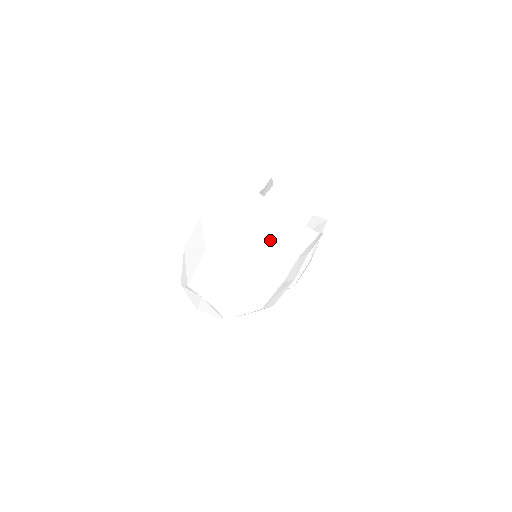
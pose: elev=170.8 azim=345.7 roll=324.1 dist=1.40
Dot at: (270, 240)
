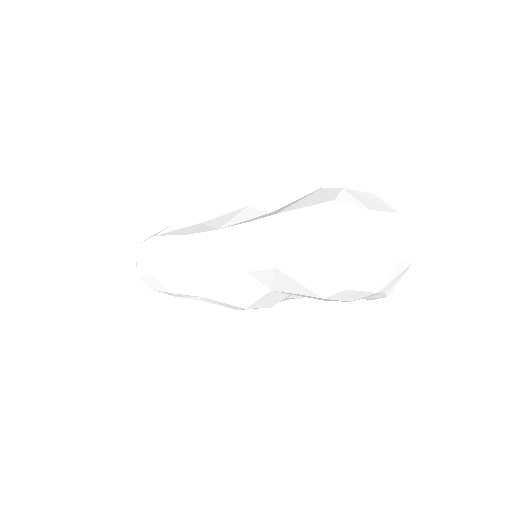
Dot at: (410, 262)
